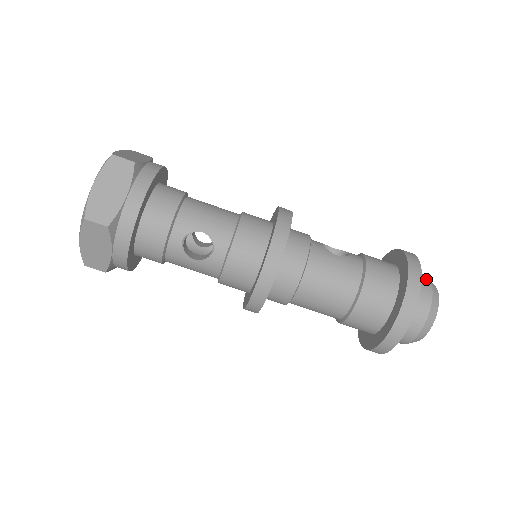
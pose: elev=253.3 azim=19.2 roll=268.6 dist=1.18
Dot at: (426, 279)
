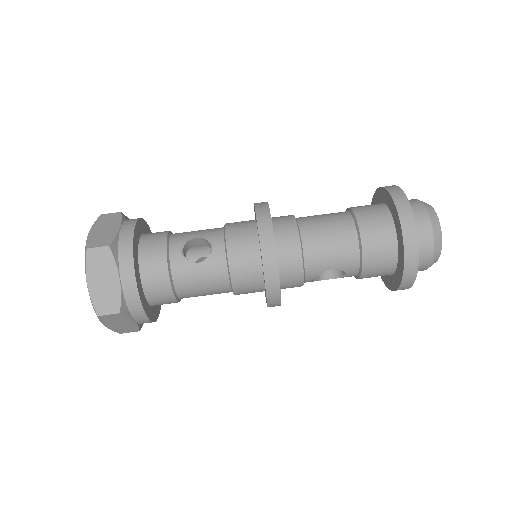
Dot at: occluded
